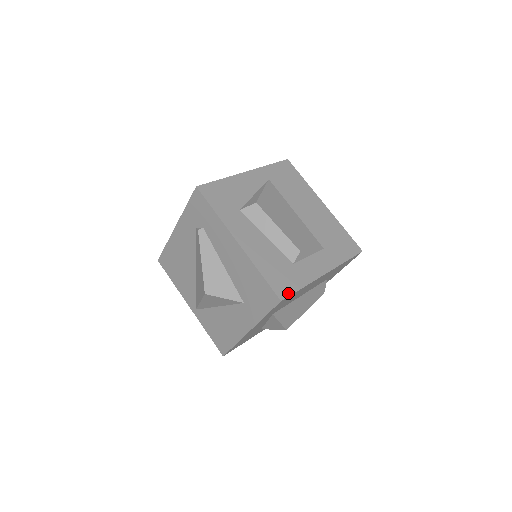
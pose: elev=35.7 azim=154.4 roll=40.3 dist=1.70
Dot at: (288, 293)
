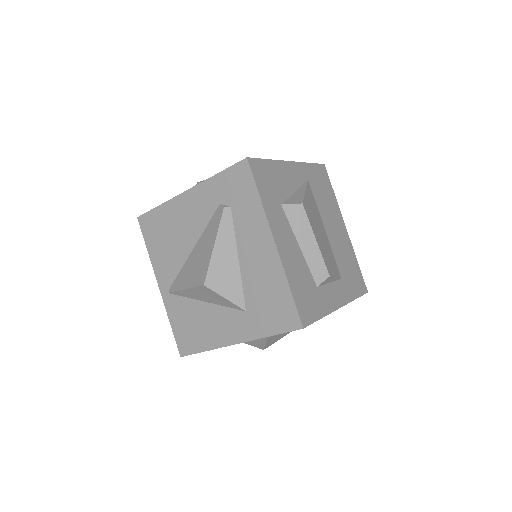
Dot at: (310, 321)
